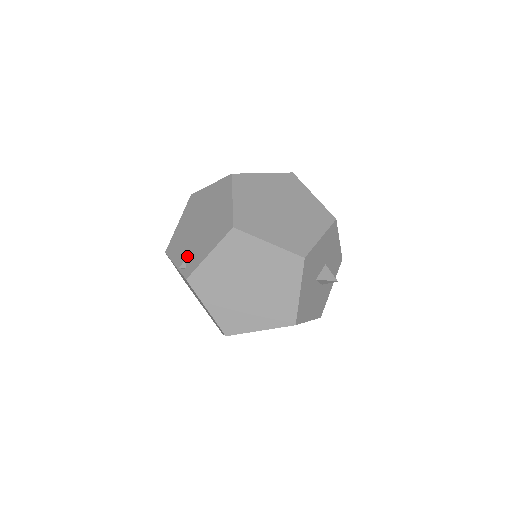
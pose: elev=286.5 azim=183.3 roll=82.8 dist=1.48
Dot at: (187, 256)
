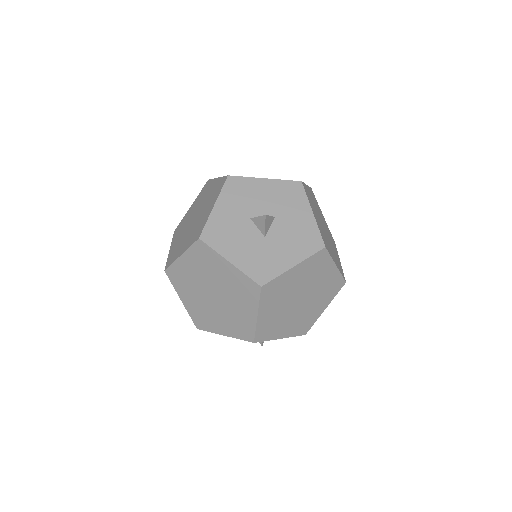
Dot at: occluded
